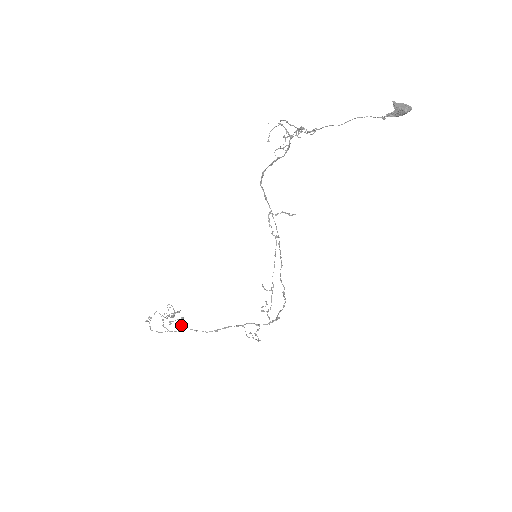
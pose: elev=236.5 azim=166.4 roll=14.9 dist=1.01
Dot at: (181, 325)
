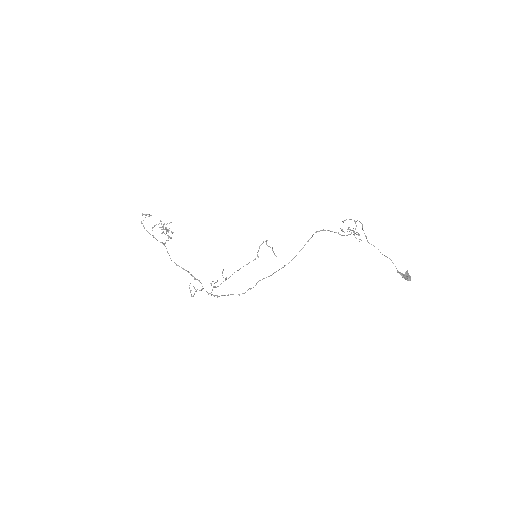
Dot at: (167, 240)
